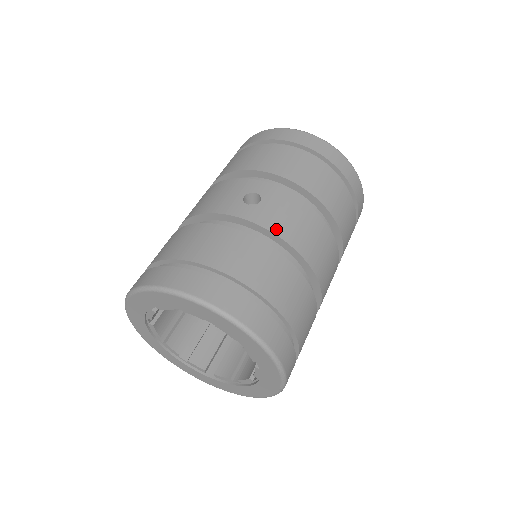
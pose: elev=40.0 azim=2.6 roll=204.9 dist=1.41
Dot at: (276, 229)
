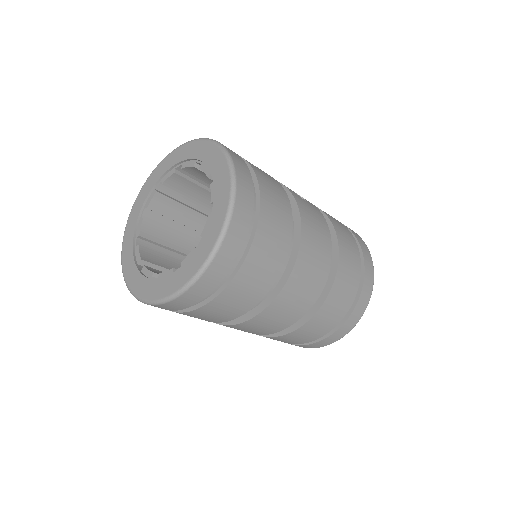
Dot at: (301, 208)
